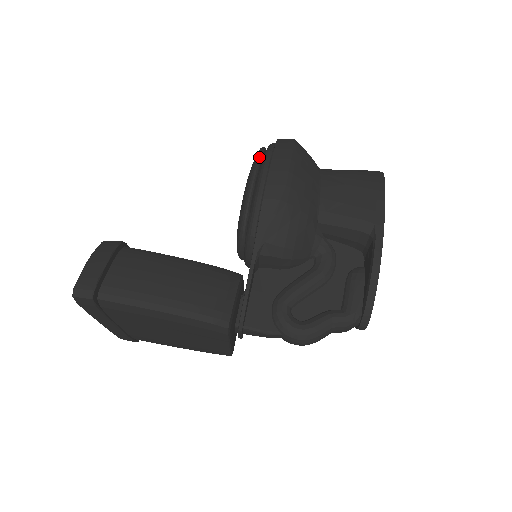
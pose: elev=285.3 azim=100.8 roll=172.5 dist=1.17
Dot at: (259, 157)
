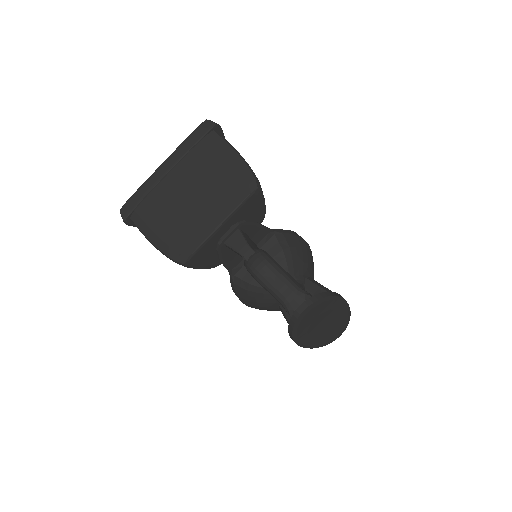
Dot at: occluded
